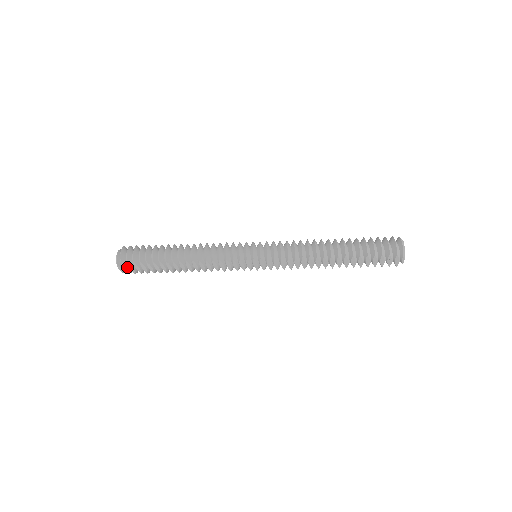
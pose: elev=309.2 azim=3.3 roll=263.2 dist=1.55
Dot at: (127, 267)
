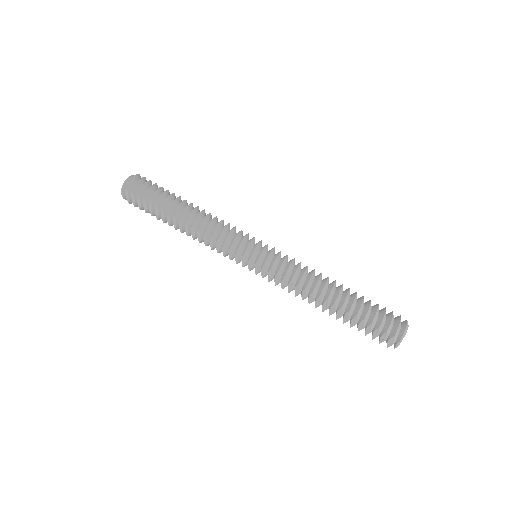
Dot at: (130, 195)
